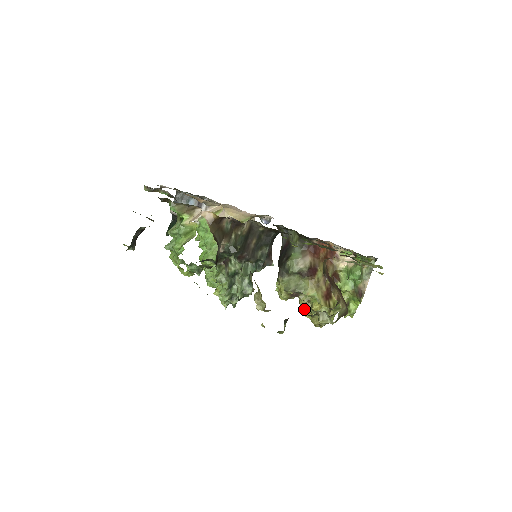
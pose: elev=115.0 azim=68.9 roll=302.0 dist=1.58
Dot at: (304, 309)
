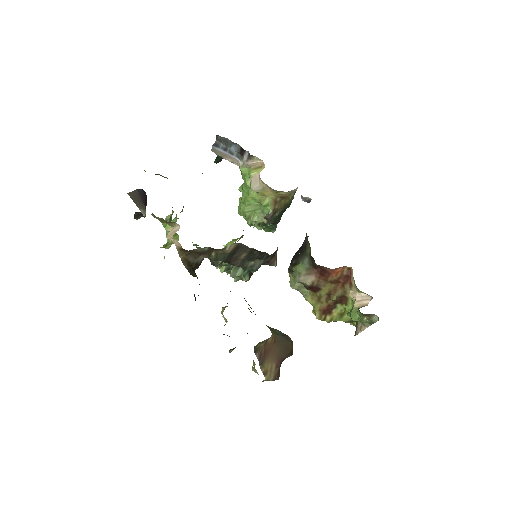
Dot at: occluded
